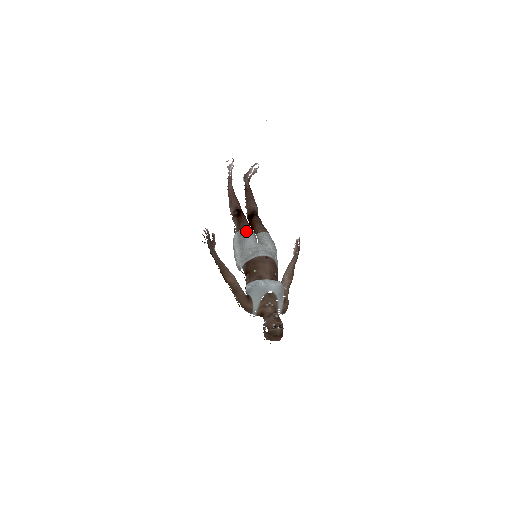
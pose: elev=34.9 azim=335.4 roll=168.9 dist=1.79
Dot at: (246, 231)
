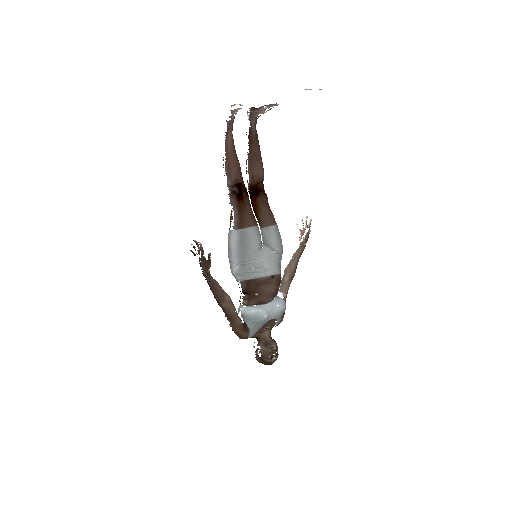
Dot at: (250, 234)
